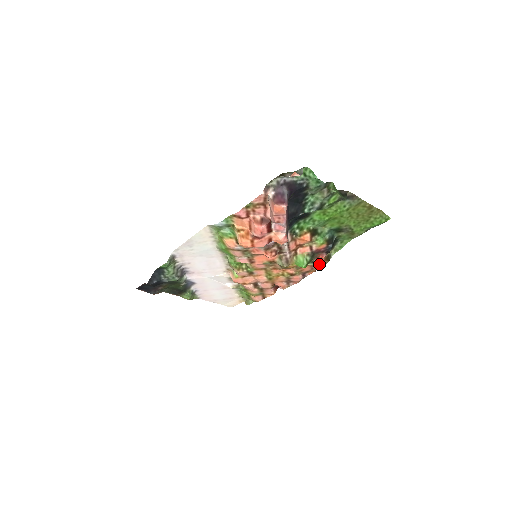
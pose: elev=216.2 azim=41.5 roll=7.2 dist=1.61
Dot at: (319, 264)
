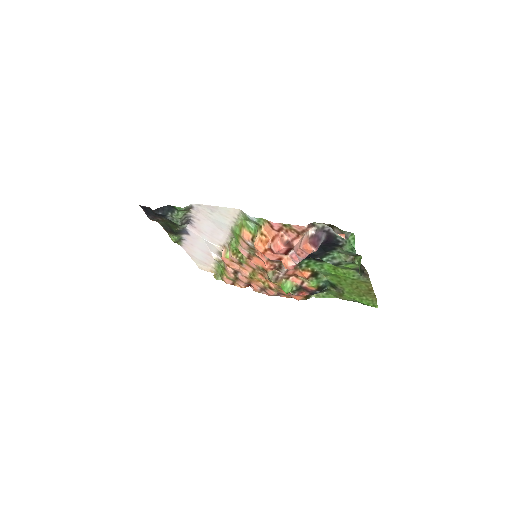
Dot at: (297, 296)
